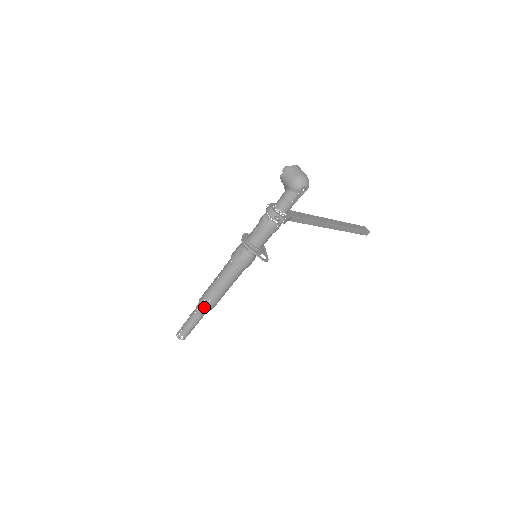
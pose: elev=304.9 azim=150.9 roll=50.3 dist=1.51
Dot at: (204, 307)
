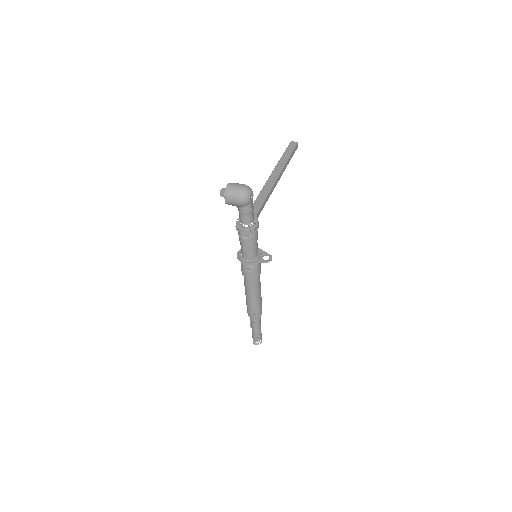
Dot at: (257, 317)
